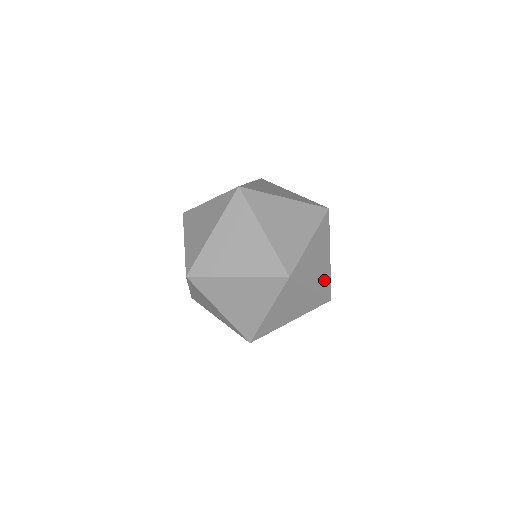
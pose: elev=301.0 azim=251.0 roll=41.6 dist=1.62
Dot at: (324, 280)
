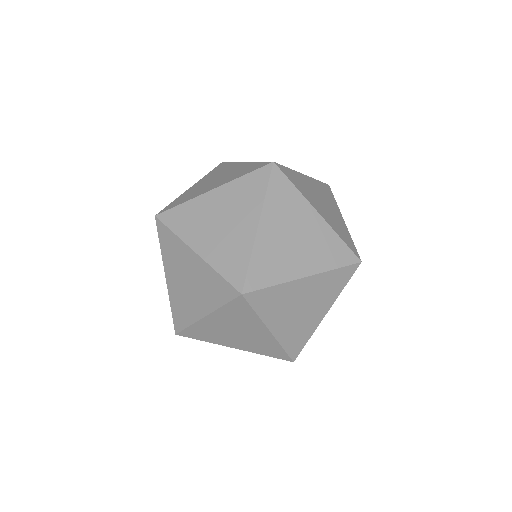
Dot at: (297, 334)
